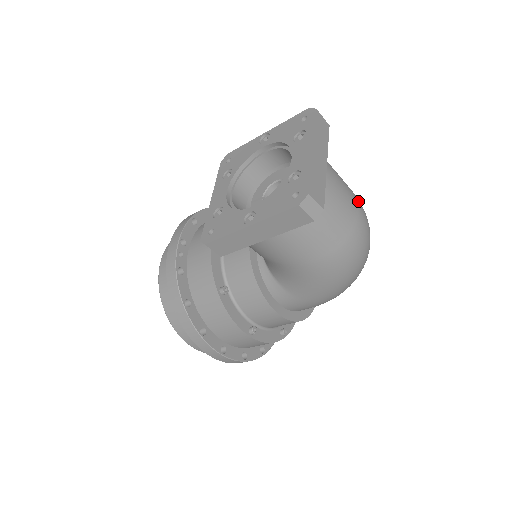
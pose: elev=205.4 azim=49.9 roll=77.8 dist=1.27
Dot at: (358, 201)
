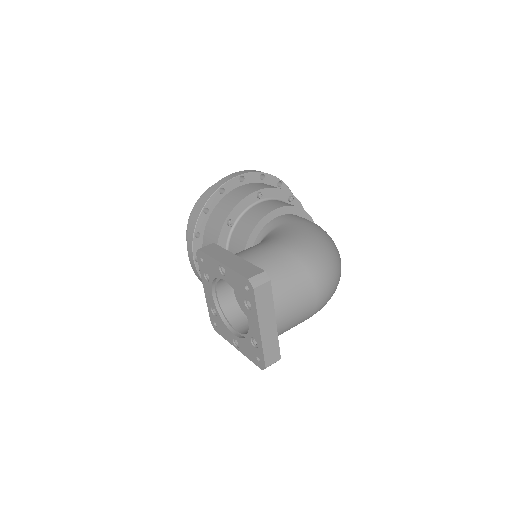
Dot at: (316, 285)
